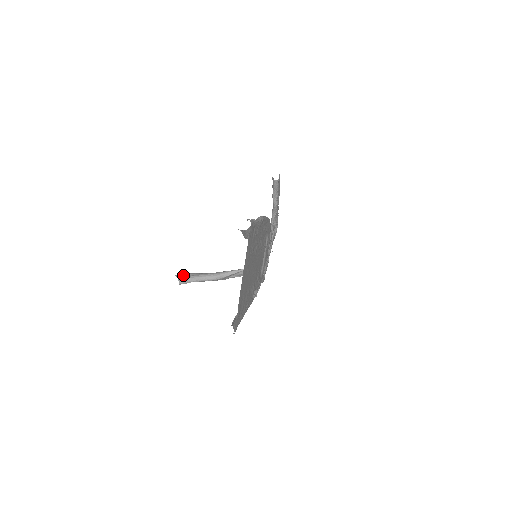
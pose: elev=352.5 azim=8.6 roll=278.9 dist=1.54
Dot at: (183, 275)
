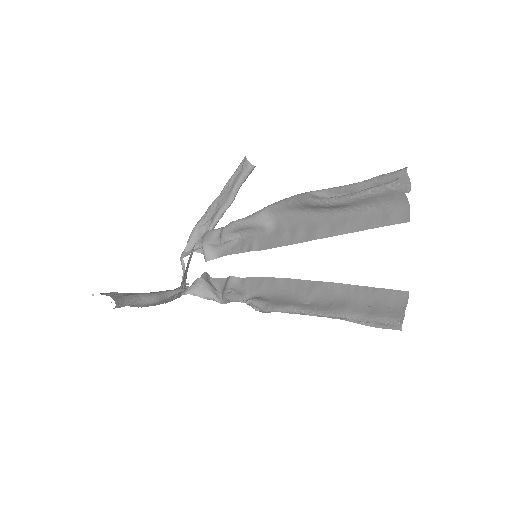
Dot at: (112, 294)
